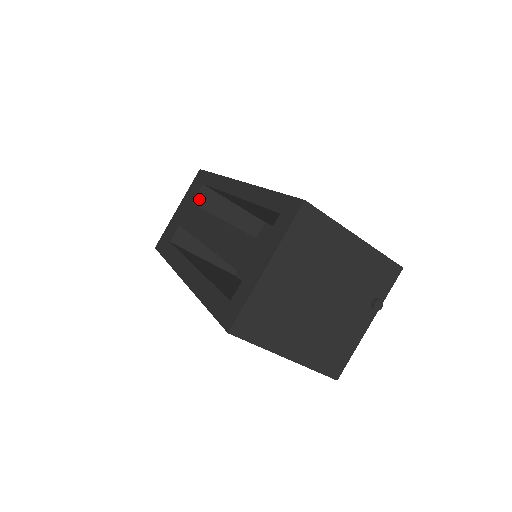
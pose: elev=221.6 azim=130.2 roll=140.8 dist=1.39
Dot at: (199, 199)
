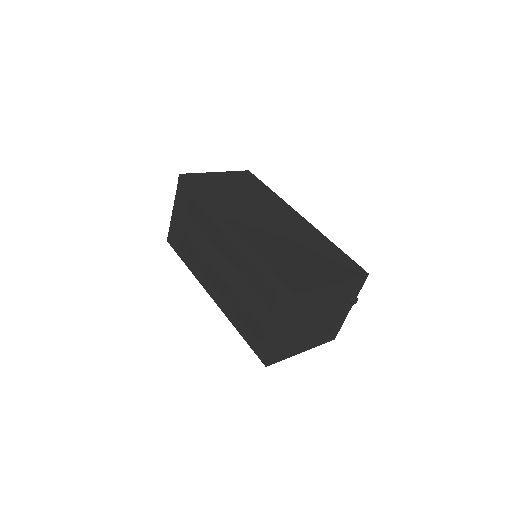
Dot at: (192, 209)
